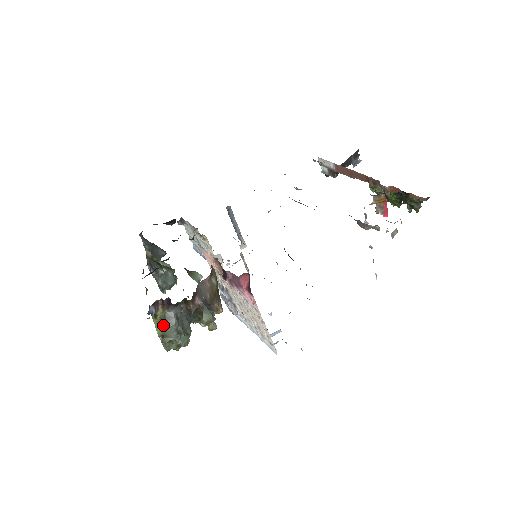
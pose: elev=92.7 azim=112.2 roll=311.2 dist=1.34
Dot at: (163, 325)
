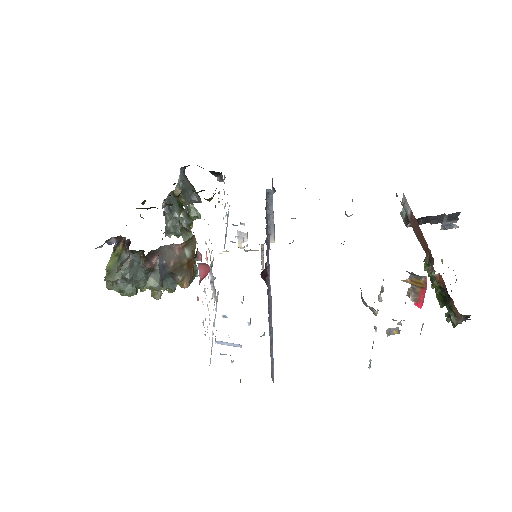
Dot at: (115, 262)
